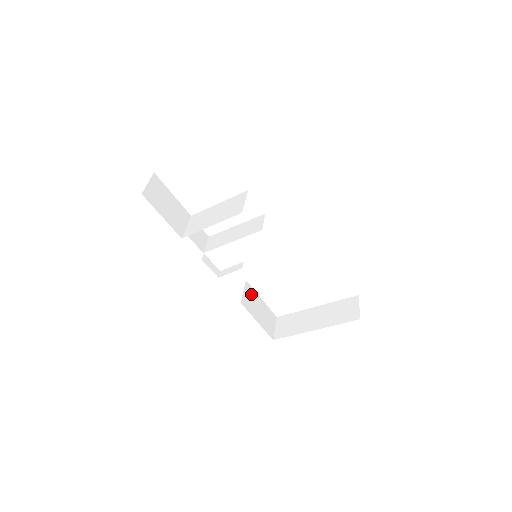
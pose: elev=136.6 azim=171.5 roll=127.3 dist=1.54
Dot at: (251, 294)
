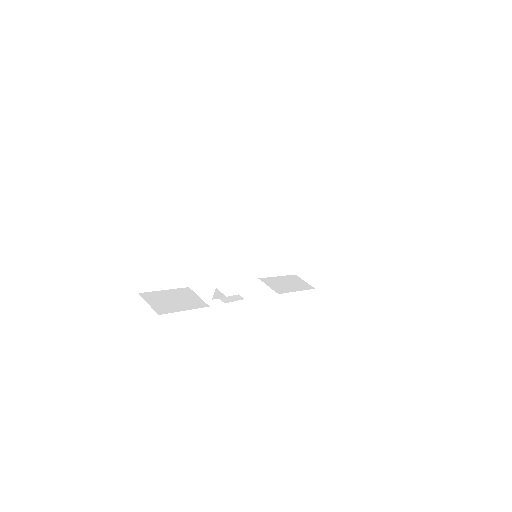
Dot at: (272, 282)
